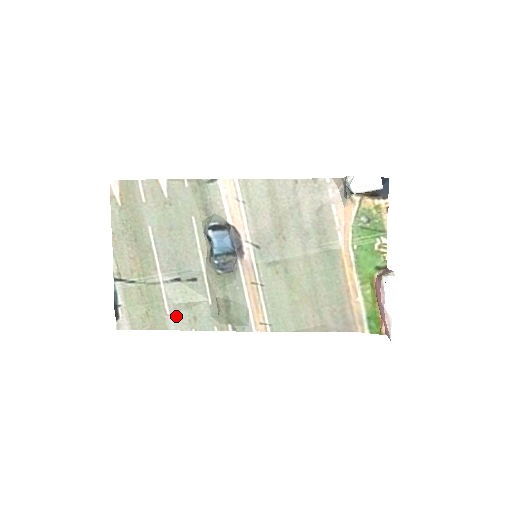
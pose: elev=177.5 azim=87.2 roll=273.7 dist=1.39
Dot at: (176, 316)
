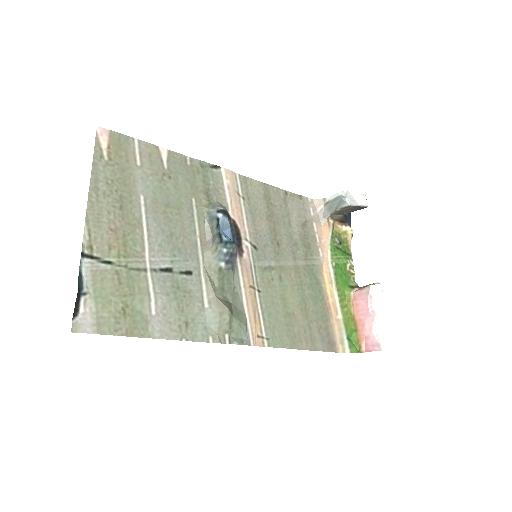
Dot at: (163, 319)
